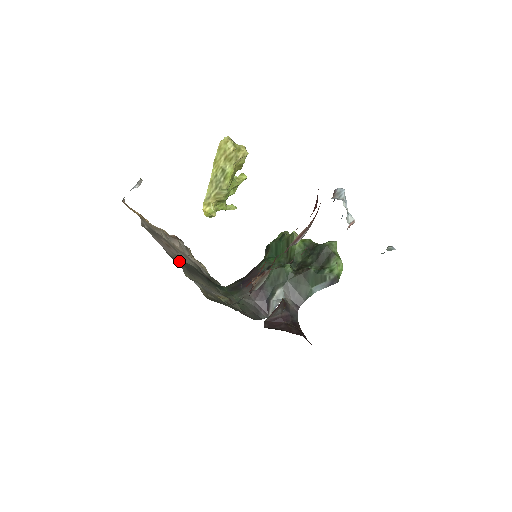
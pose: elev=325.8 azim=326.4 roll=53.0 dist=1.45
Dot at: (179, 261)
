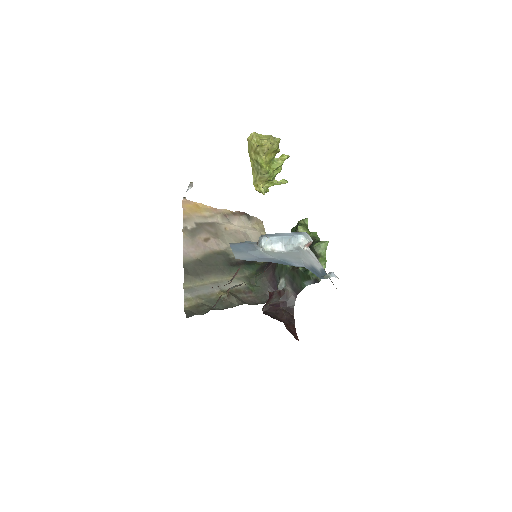
Dot at: (194, 266)
